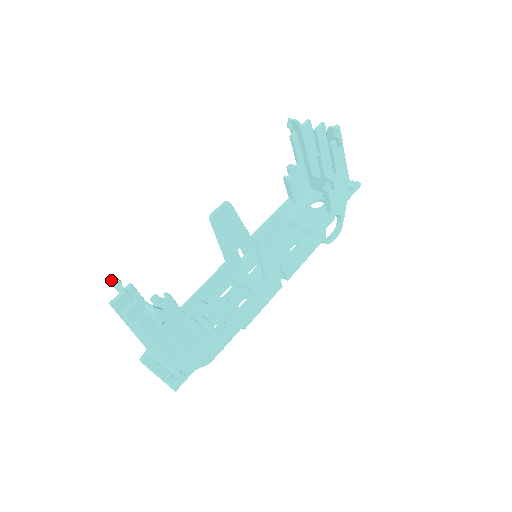
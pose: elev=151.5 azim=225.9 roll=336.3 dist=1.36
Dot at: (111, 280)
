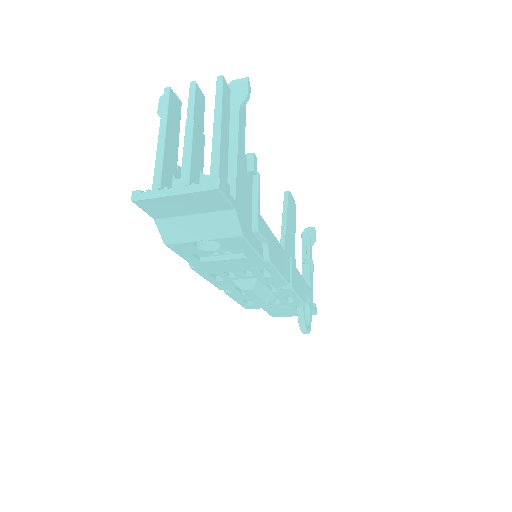
Dot at: occluded
